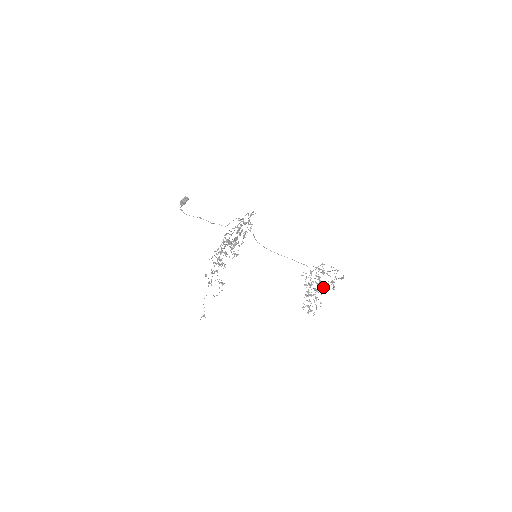
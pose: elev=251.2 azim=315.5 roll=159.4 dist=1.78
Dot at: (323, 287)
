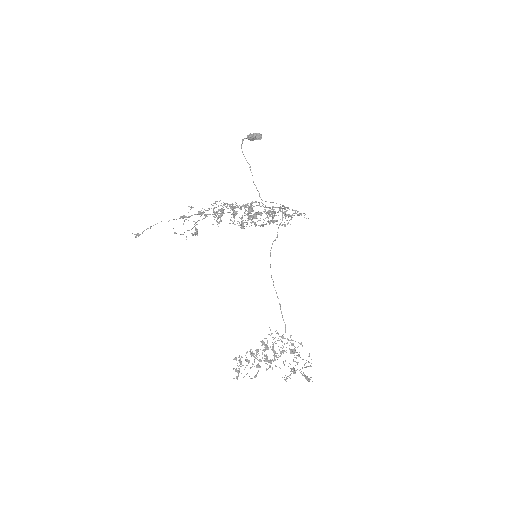
Dot at: occluded
